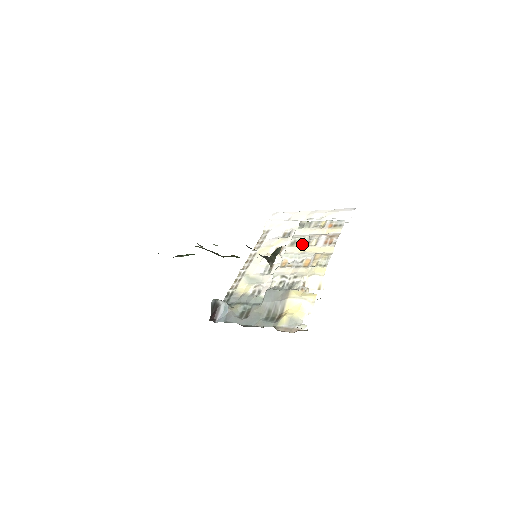
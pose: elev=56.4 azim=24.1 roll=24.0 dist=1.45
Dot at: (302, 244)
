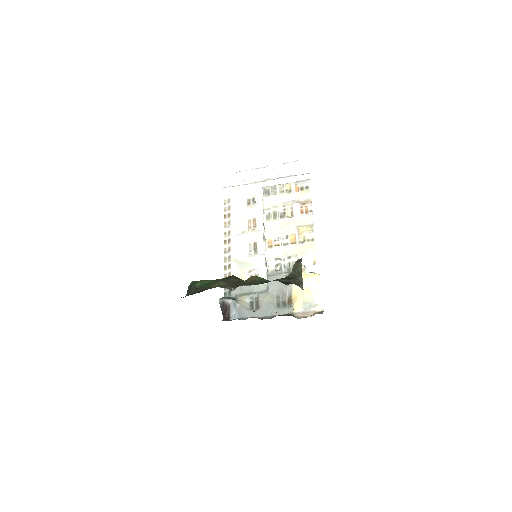
Dot at: (279, 217)
